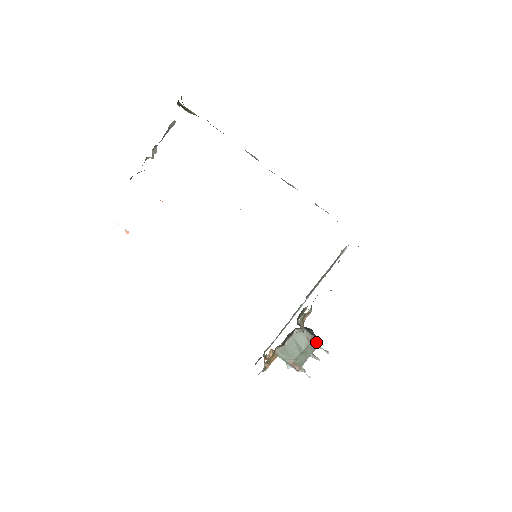
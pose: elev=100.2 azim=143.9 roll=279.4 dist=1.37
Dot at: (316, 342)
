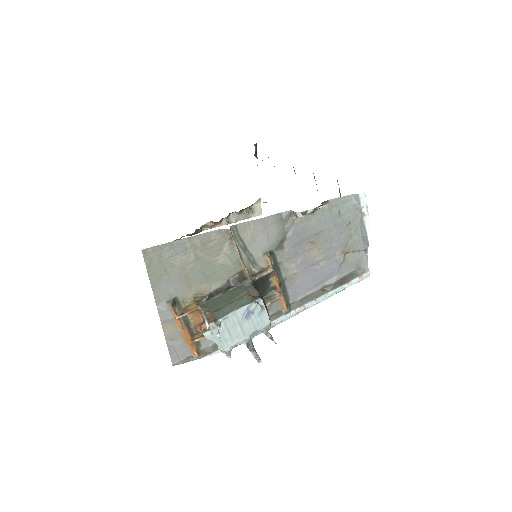
Dot at: (256, 296)
